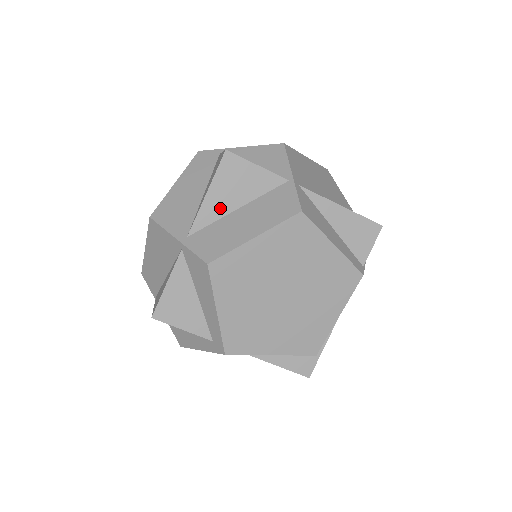
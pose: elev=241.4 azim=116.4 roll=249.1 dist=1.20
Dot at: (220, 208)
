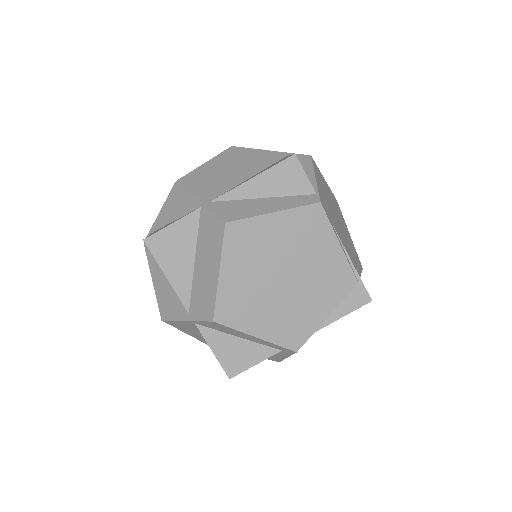
Dot at: (184, 275)
